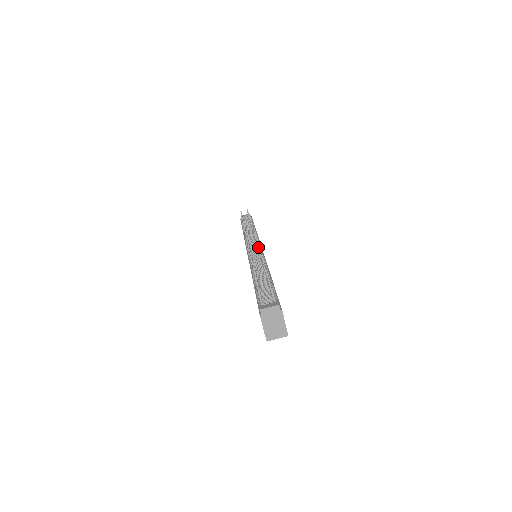
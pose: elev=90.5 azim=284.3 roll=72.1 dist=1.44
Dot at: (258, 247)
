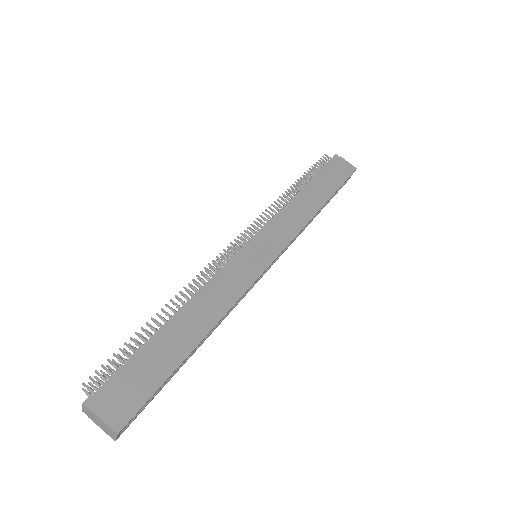
Dot at: occluded
